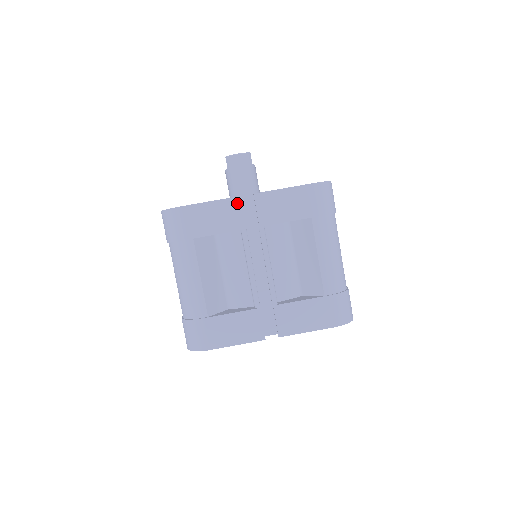
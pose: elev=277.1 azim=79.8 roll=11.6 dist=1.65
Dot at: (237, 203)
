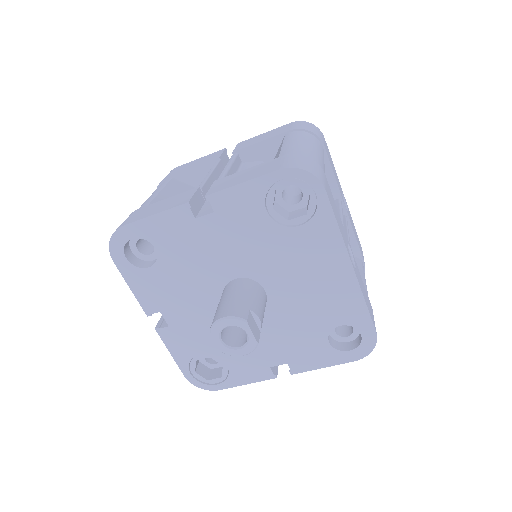
Dot at: occluded
